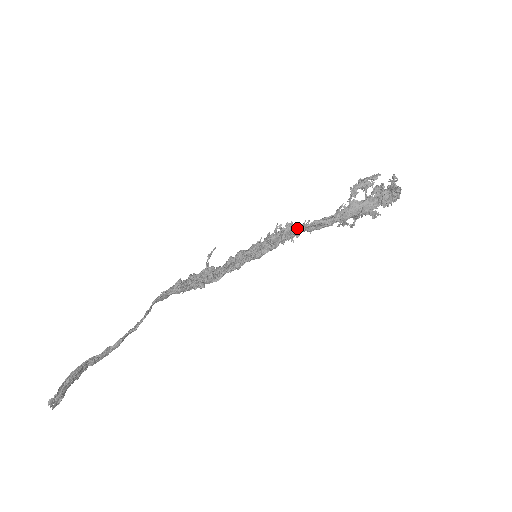
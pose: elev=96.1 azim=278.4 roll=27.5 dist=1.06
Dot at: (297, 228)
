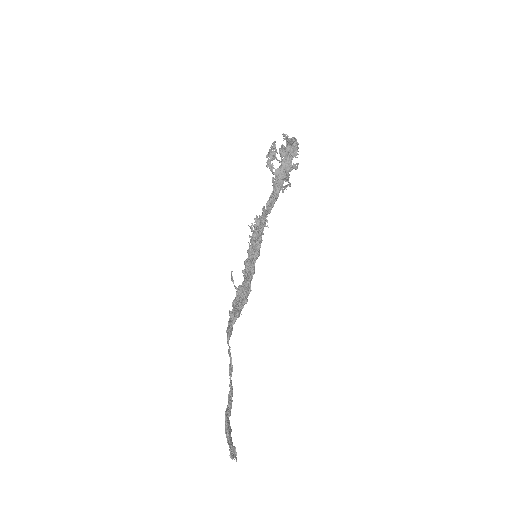
Dot at: (262, 217)
